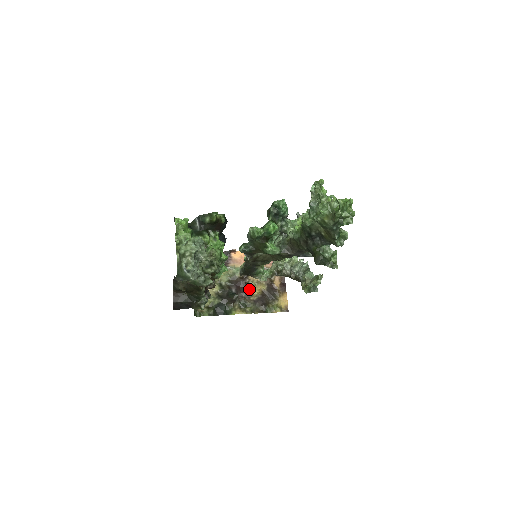
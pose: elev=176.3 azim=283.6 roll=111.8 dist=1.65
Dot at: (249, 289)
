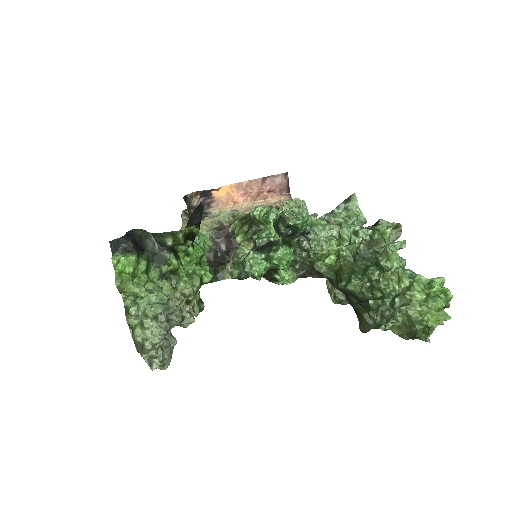
Dot at: occluded
